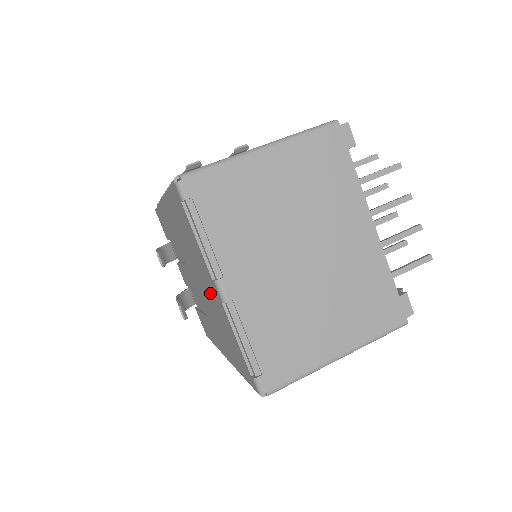
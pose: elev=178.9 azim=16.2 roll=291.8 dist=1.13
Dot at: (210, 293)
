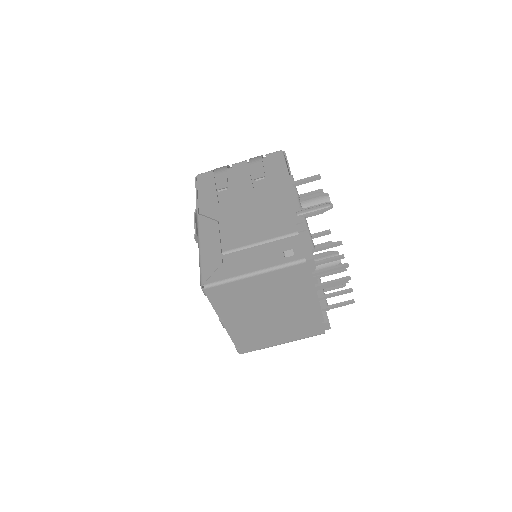
Dot at: occluded
